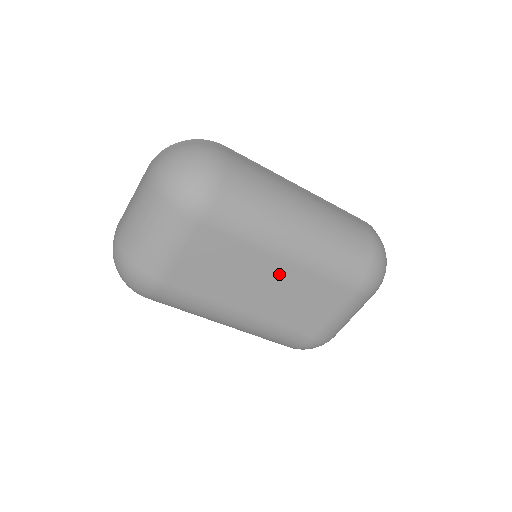
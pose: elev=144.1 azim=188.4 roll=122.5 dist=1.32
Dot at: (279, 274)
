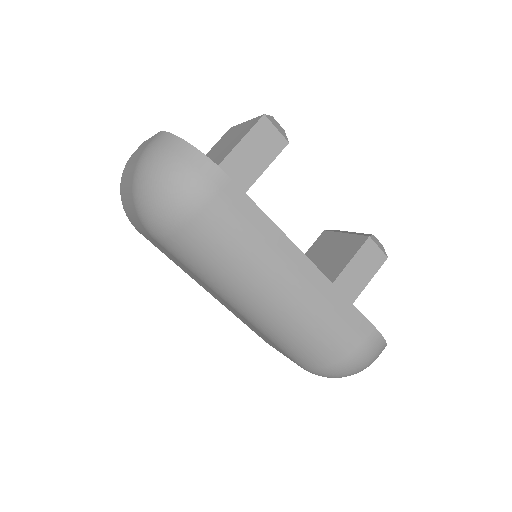
Dot at: occluded
